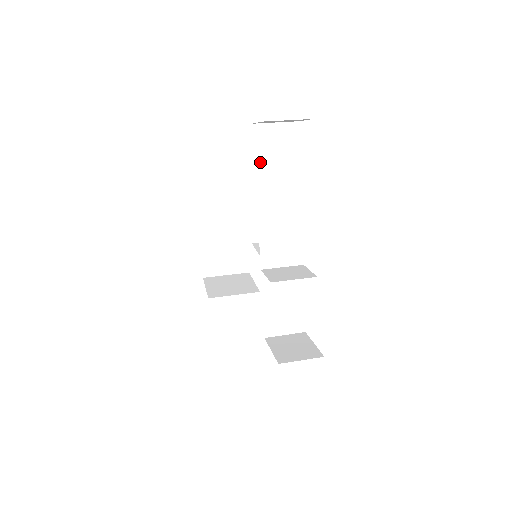
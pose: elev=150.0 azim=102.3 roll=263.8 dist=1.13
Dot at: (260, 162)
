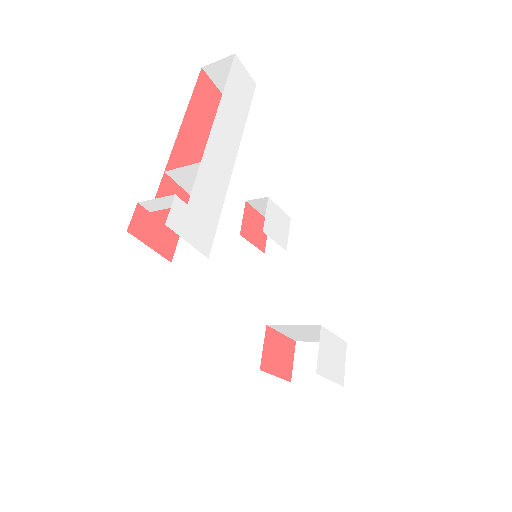
Dot at: occluded
